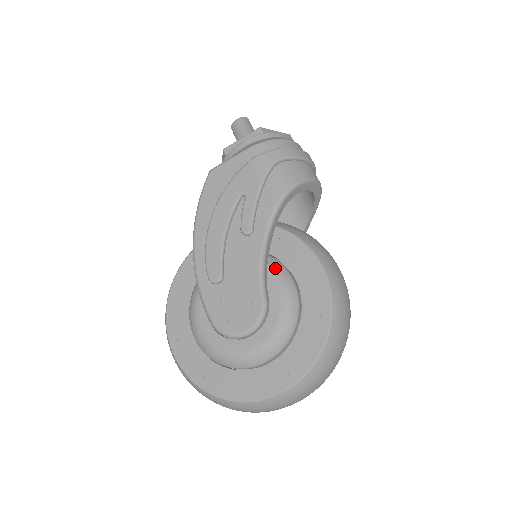
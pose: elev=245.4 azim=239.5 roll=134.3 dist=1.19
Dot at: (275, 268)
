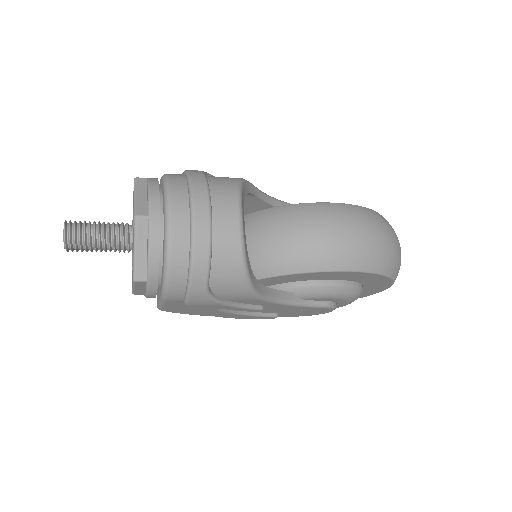
Dot at: (307, 295)
